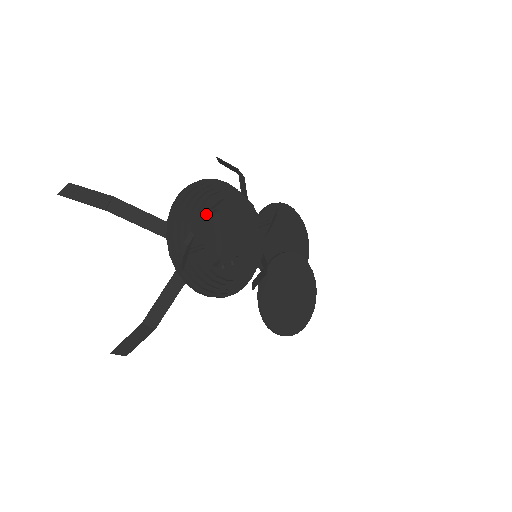
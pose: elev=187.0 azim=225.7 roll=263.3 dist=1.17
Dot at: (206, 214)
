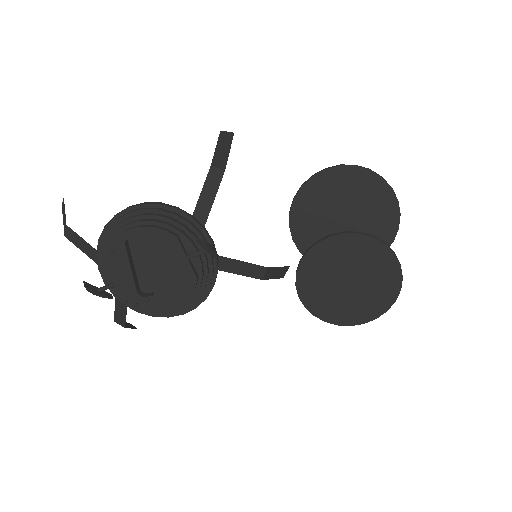
Dot at: (112, 255)
